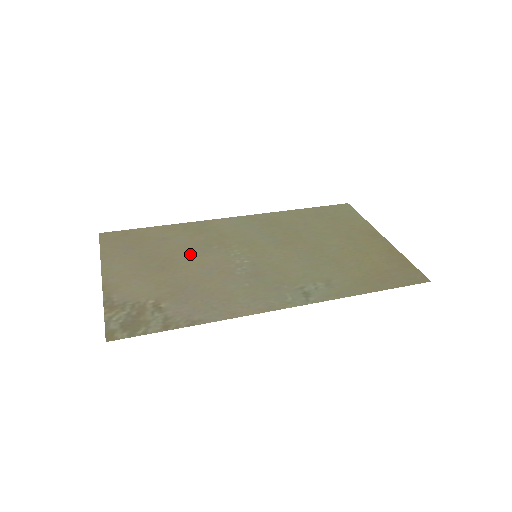
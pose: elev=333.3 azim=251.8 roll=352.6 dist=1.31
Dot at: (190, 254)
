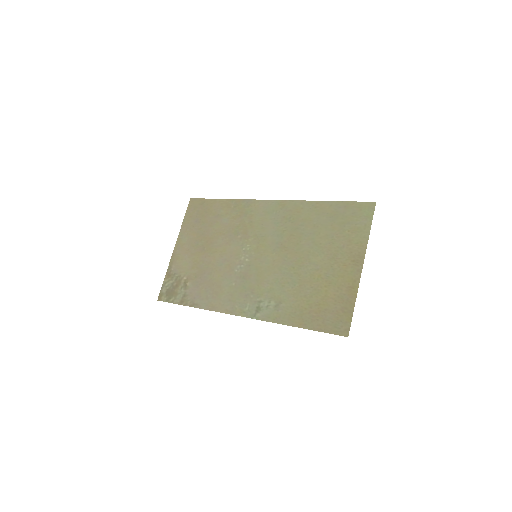
Dot at: (222, 239)
